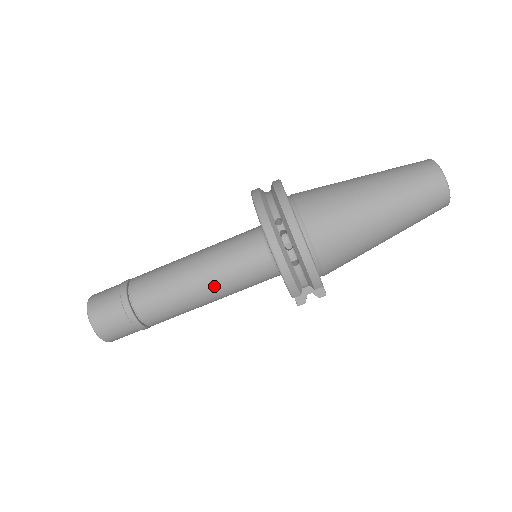
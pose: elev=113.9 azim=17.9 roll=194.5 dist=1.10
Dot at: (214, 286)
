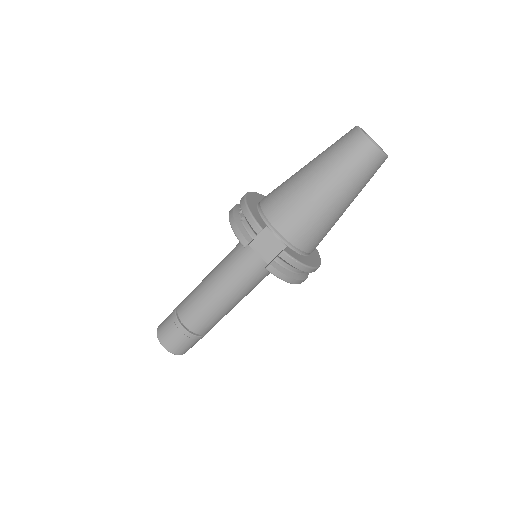
Dot at: (217, 275)
